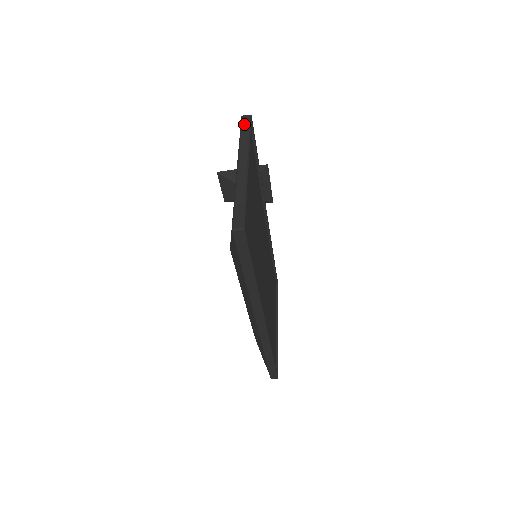
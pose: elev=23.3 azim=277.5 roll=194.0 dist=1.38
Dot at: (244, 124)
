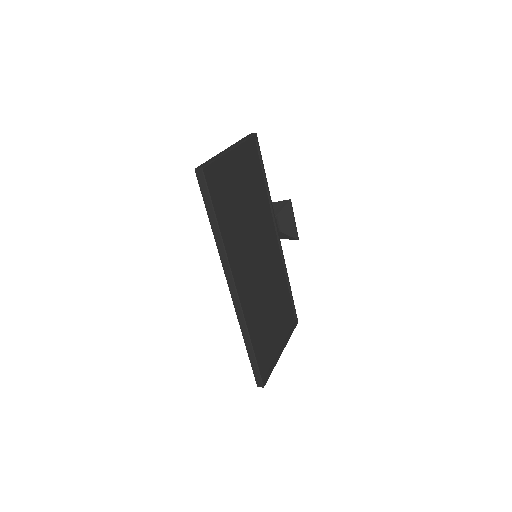
Dot at: (247, 136)
